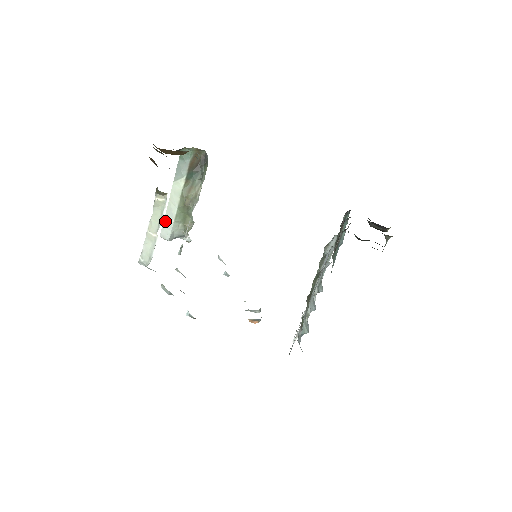
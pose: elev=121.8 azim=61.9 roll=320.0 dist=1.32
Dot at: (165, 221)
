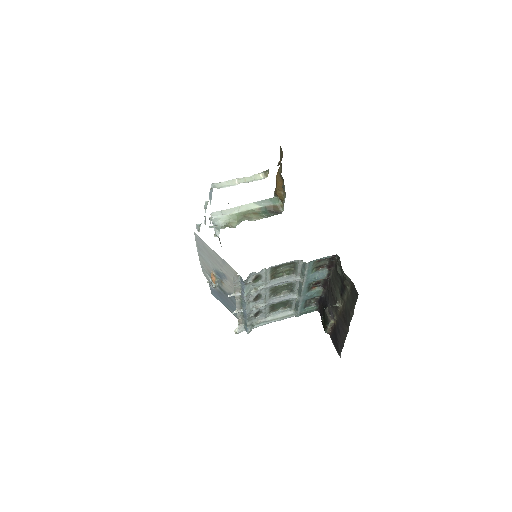
Dot at: (224, 211)
